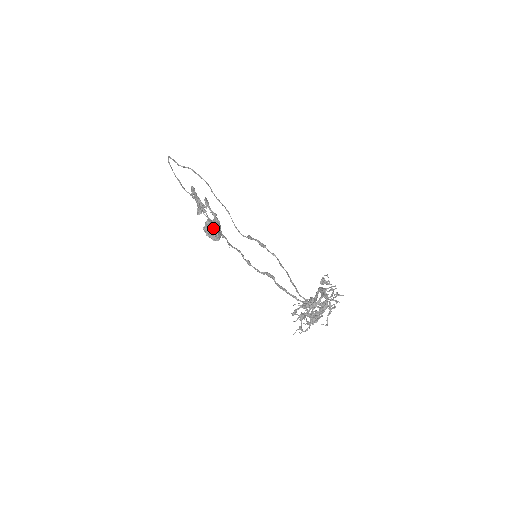
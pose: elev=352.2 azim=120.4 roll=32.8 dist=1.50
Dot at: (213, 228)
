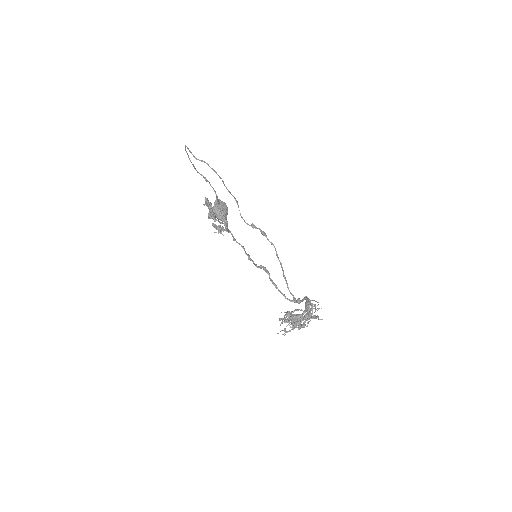
Dot at: (221, 227)
